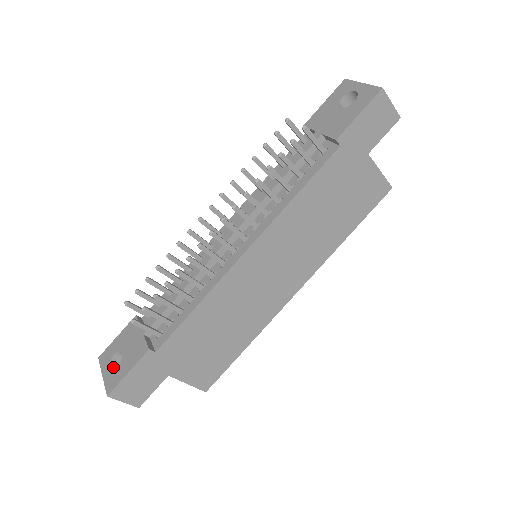
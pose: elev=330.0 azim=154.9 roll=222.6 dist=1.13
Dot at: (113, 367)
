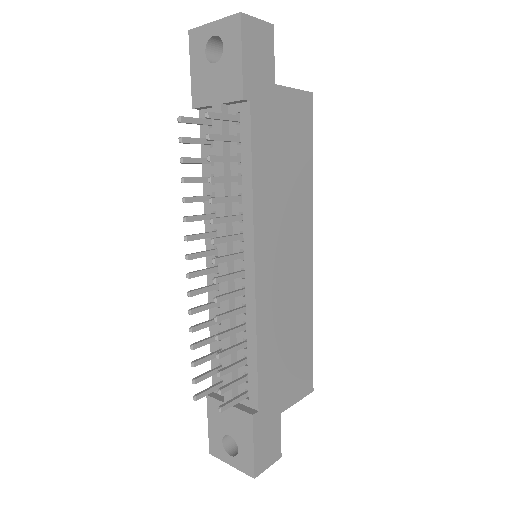
Dot at: (231, 450)
